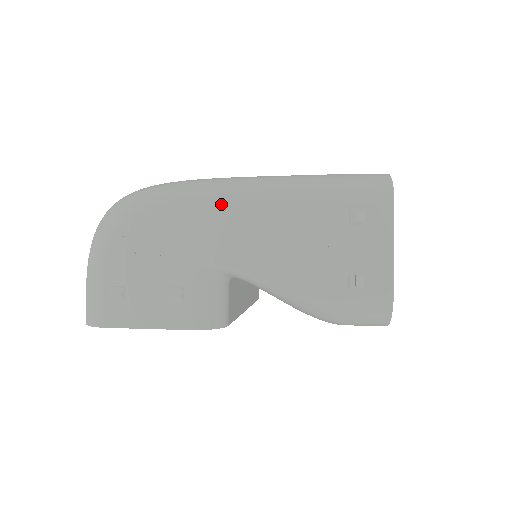
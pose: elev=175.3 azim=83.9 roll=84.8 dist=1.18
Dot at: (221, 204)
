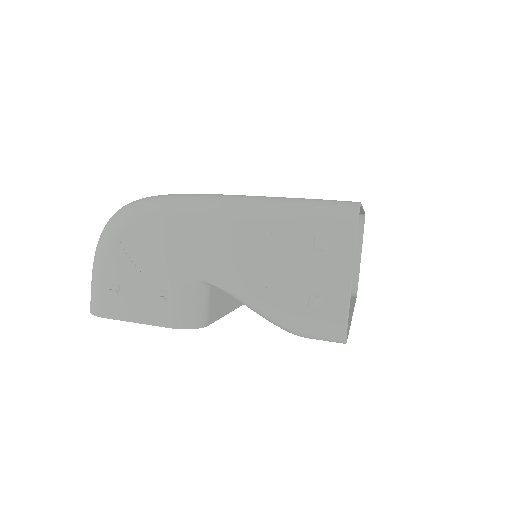
Dot at: (203, 221)
